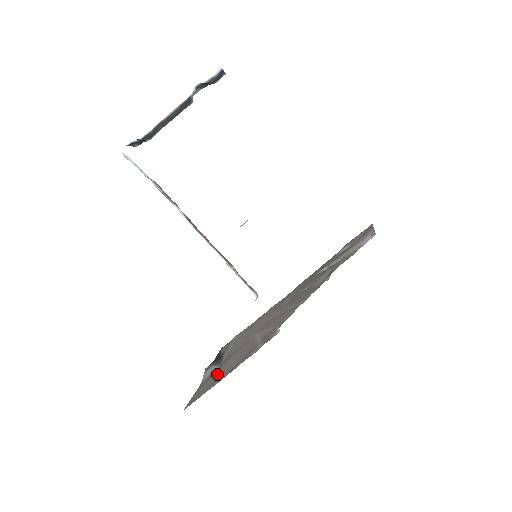
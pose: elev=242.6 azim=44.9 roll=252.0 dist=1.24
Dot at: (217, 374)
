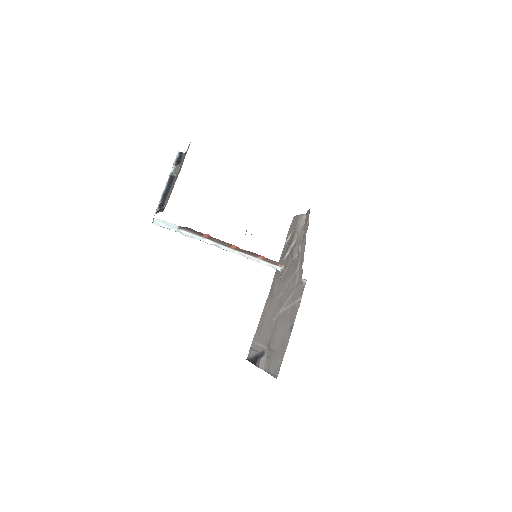
Dot at: (277, 348)
